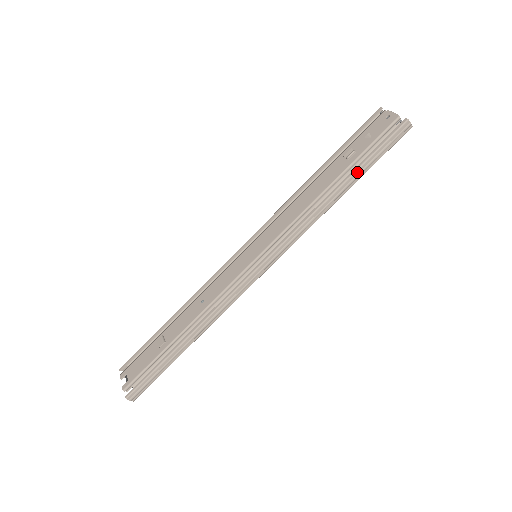
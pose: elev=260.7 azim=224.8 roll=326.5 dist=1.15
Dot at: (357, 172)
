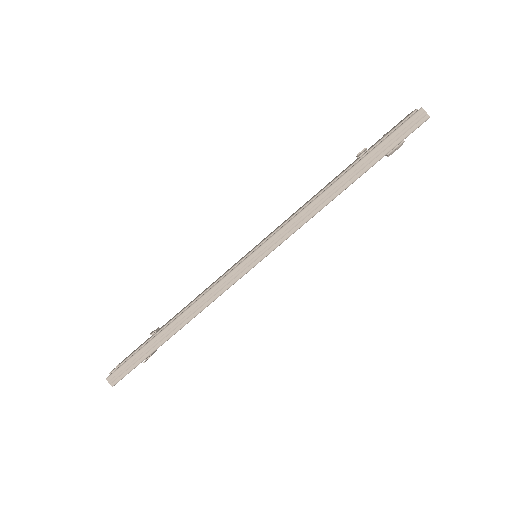
Dot at: (360, 164)
